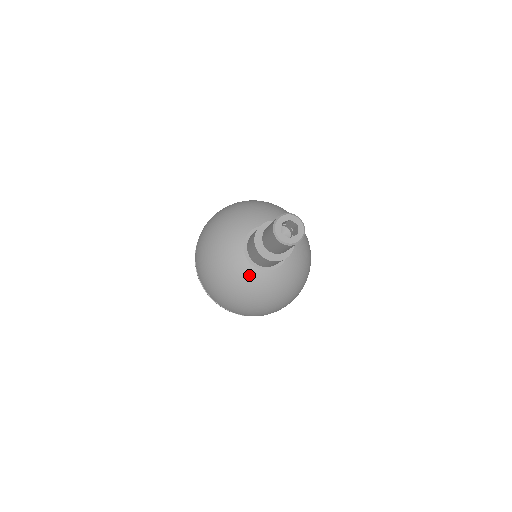
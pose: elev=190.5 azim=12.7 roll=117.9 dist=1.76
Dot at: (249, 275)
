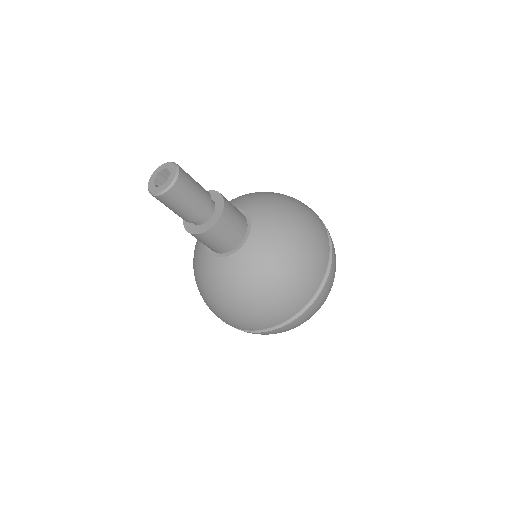
Dot at: (205, 263)
